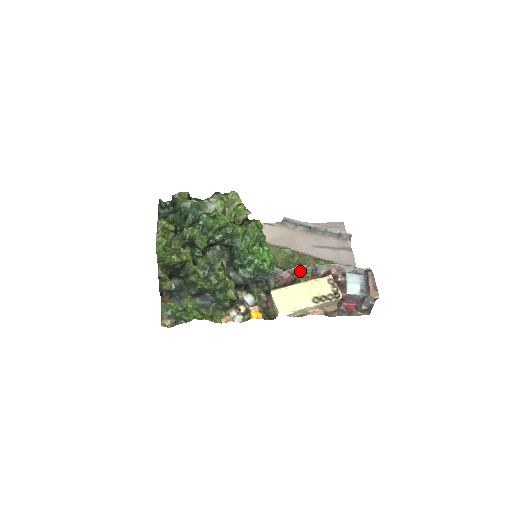
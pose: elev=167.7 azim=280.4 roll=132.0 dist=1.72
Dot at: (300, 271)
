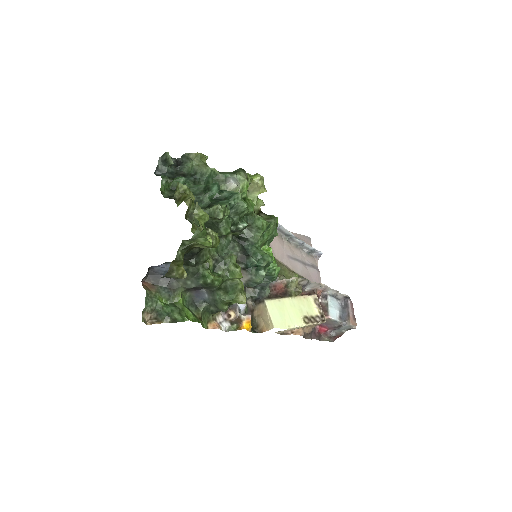
Dot at: (294, 284)
